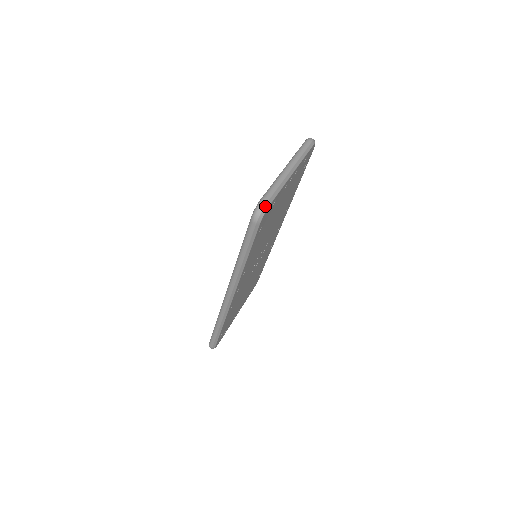
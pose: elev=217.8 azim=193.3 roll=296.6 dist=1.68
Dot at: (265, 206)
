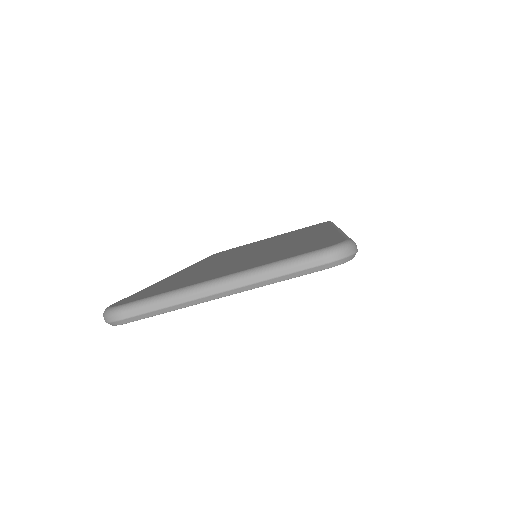
Dot at: (113, 322)
